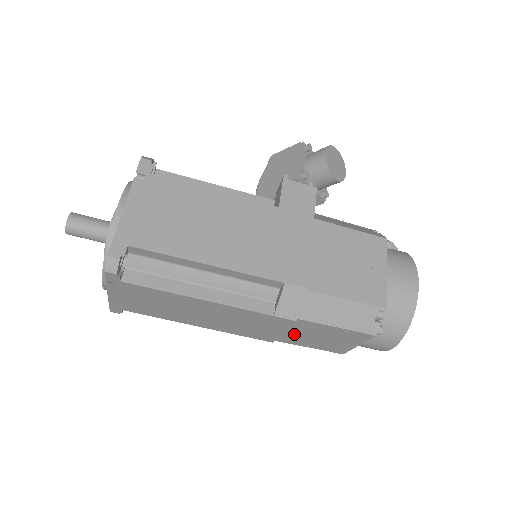
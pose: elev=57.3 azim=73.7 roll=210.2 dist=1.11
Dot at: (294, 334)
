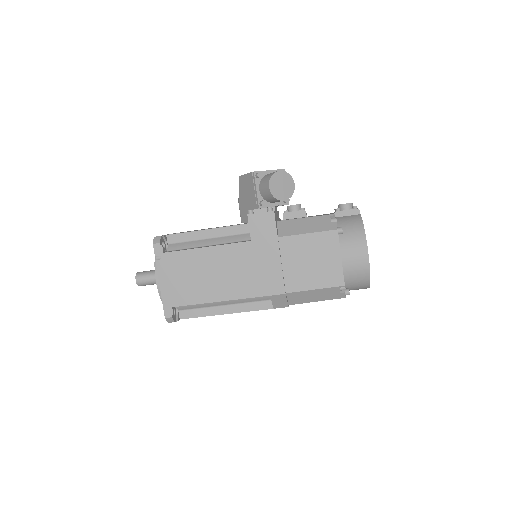
Dot at: occluded
